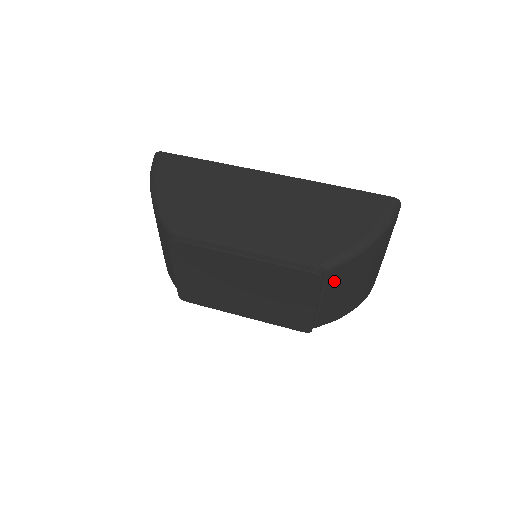
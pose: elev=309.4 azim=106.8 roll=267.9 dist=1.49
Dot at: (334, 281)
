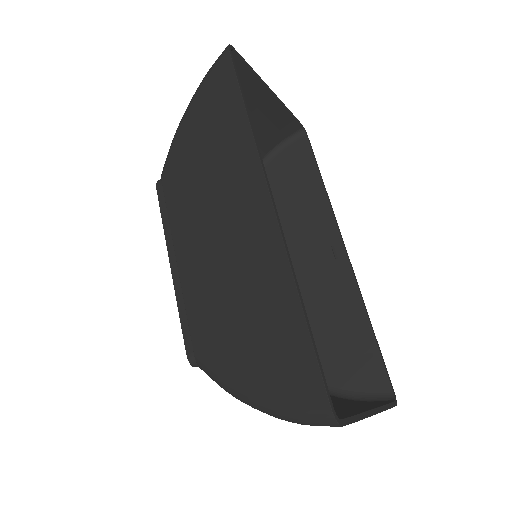
Dot at: occluded
